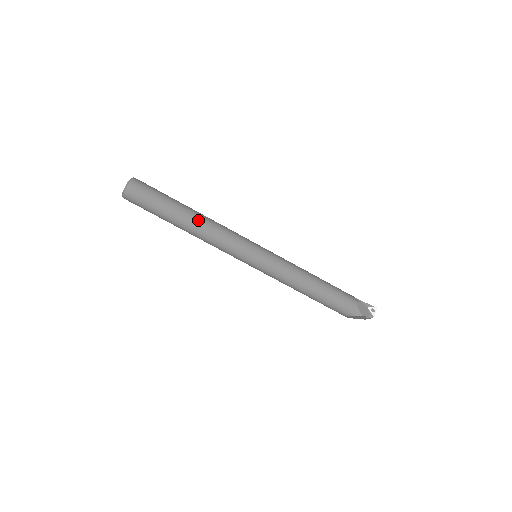
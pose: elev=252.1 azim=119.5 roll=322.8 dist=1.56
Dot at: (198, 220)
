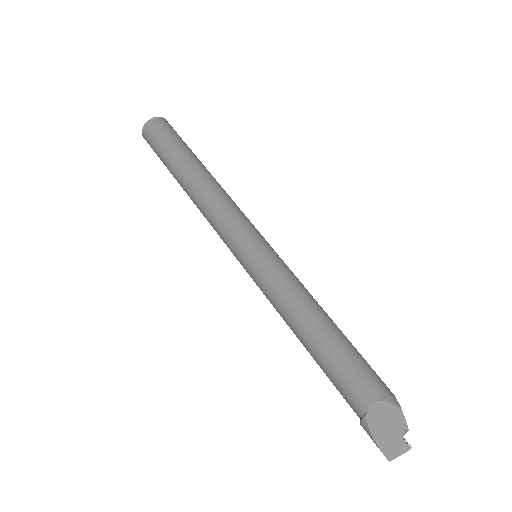
Dot at: occluded
